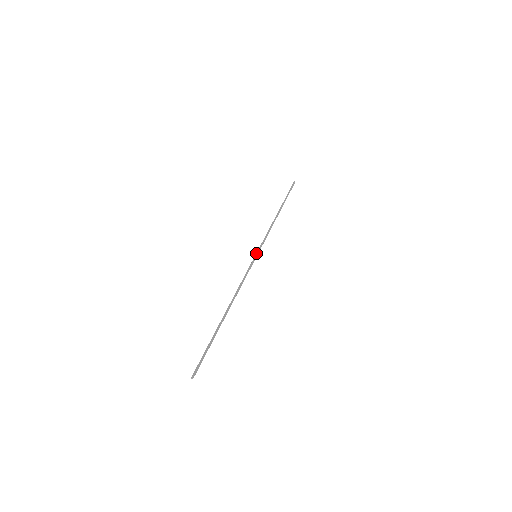
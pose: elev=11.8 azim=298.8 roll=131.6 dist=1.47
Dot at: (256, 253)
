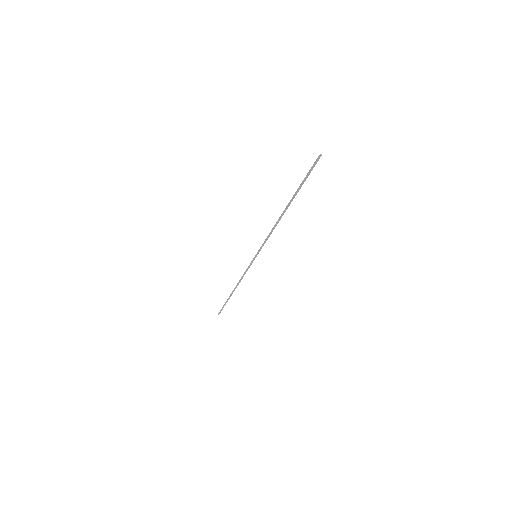
Dot at: (255, 256)
